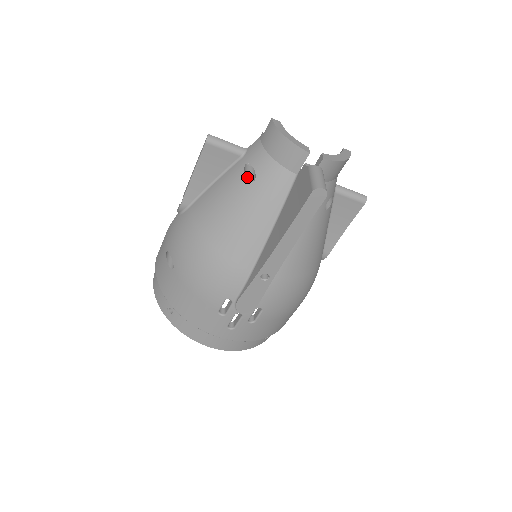
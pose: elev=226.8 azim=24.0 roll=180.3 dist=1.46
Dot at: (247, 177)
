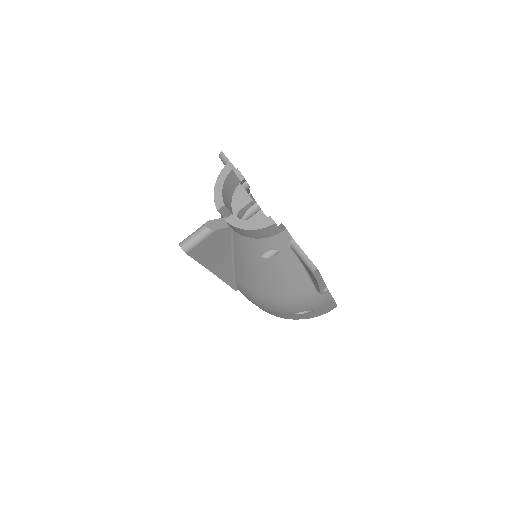
Dot at: occluded
